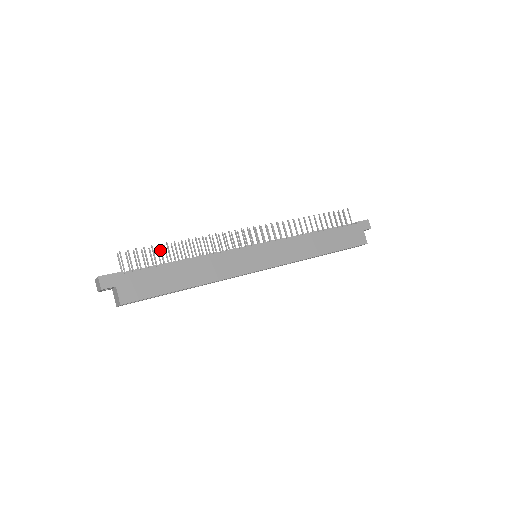
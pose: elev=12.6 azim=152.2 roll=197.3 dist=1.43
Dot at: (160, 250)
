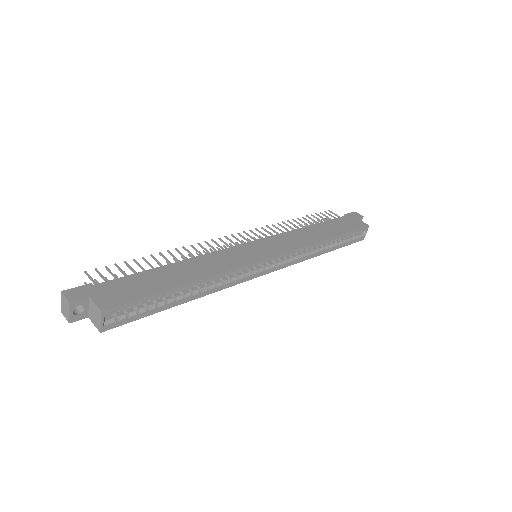
Dot at: (136, 263)
